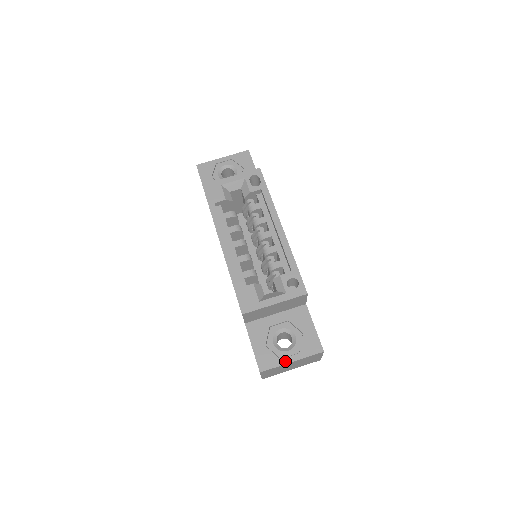
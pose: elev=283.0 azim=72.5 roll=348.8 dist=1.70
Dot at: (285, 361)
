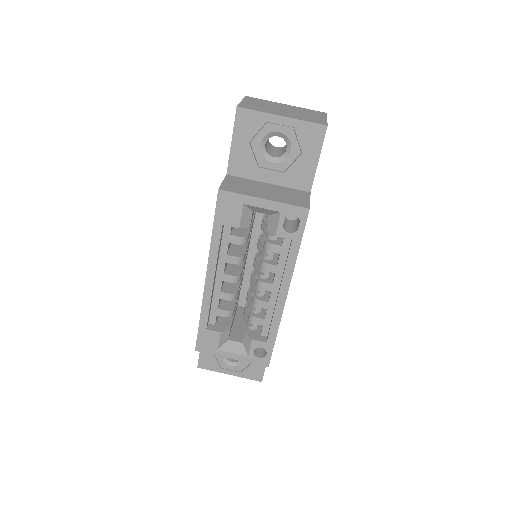
Dot at: (224, 371)
